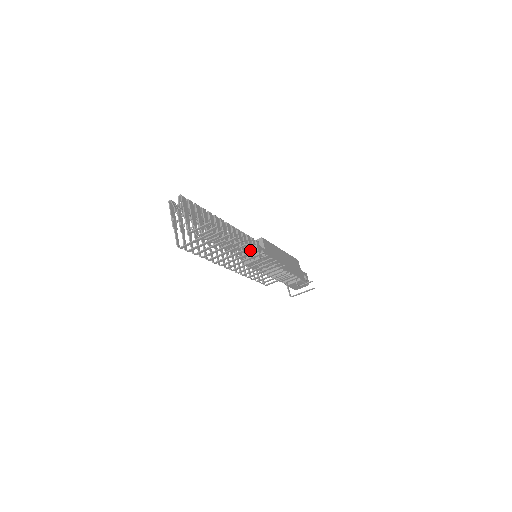
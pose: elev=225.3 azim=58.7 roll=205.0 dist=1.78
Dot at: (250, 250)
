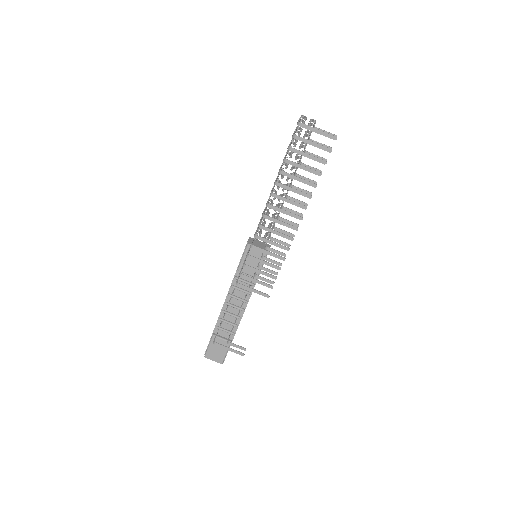
Dot at: occluded
